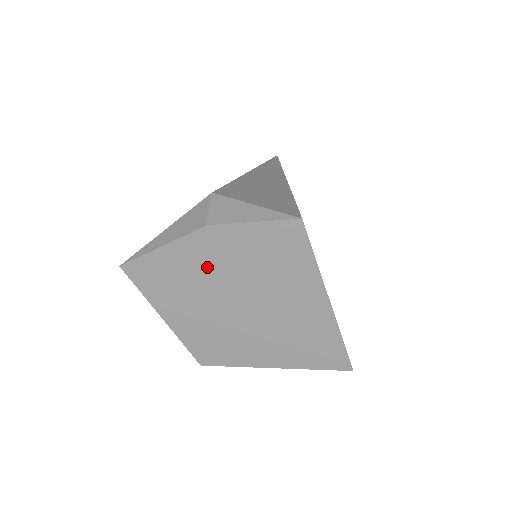
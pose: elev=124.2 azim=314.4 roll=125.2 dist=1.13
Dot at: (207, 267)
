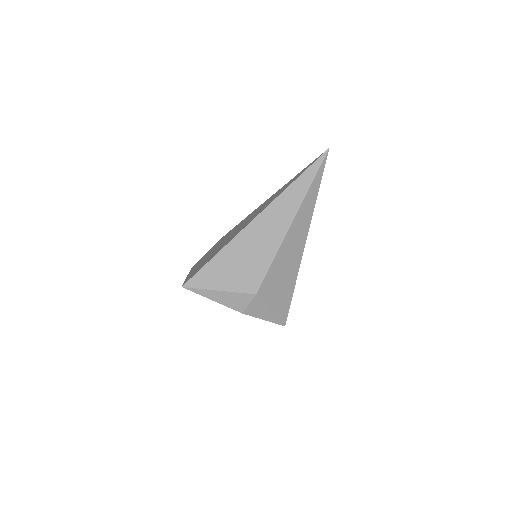
Dot at: occluded
